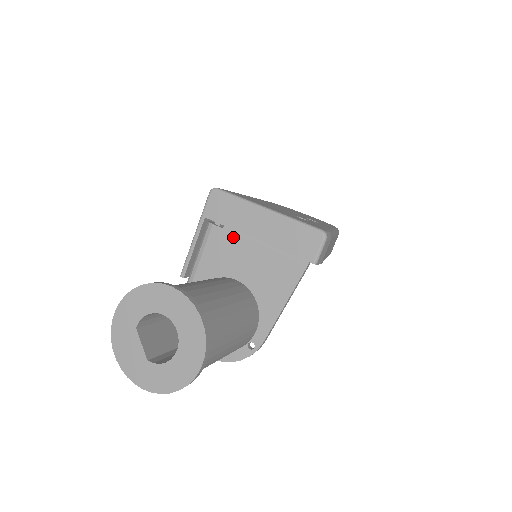
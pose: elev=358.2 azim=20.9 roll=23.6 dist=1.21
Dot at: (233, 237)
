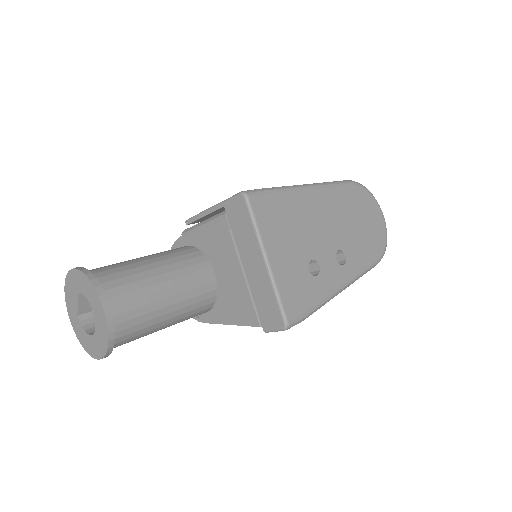
Dot at: (231, 246)
